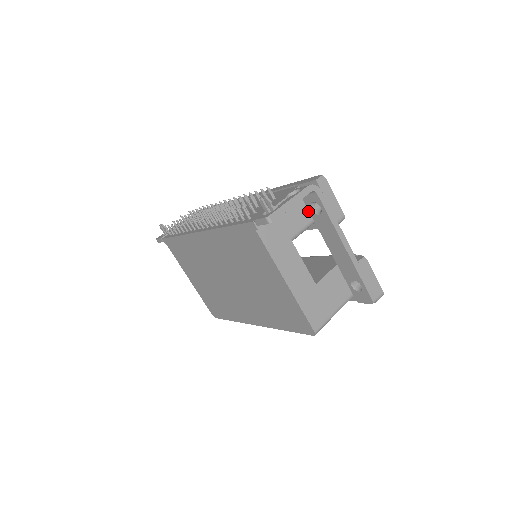
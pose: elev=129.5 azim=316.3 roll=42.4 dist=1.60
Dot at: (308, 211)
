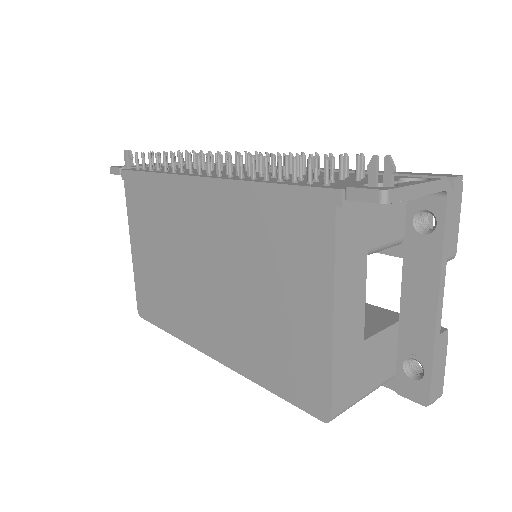
Dot at: (401, 222)
